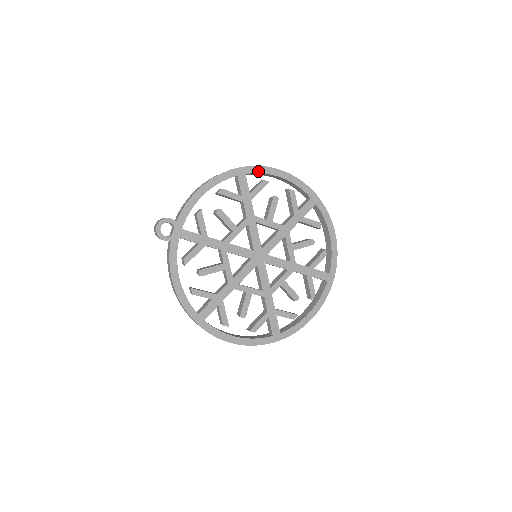
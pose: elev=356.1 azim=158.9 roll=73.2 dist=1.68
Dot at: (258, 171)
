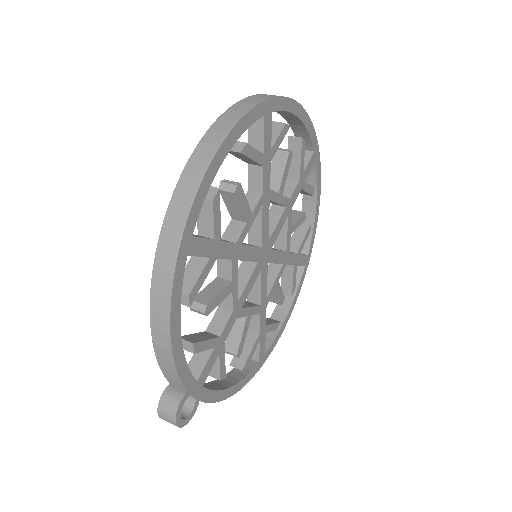
Dot at: (199, 205)
